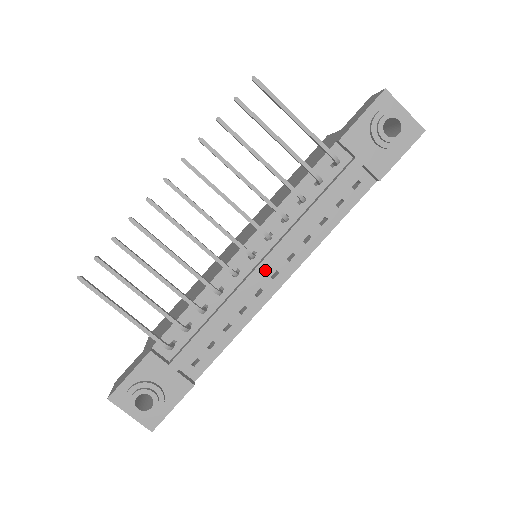
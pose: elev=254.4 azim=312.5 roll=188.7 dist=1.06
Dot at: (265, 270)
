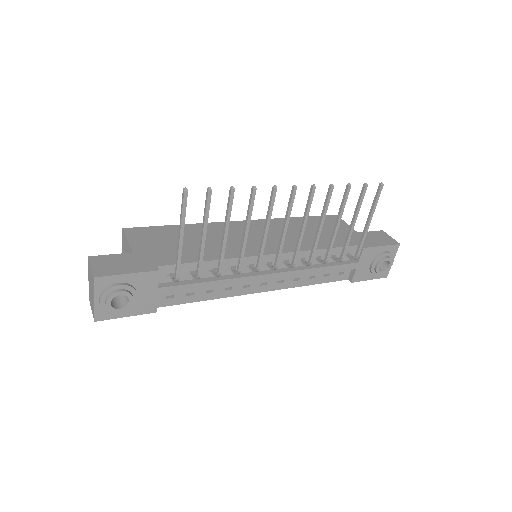
Dot at: (267, 279)
